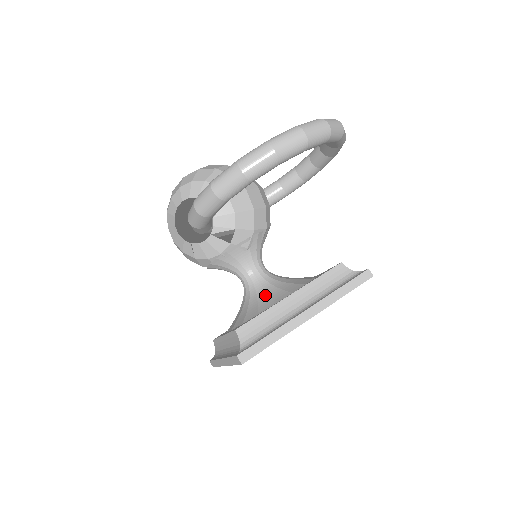
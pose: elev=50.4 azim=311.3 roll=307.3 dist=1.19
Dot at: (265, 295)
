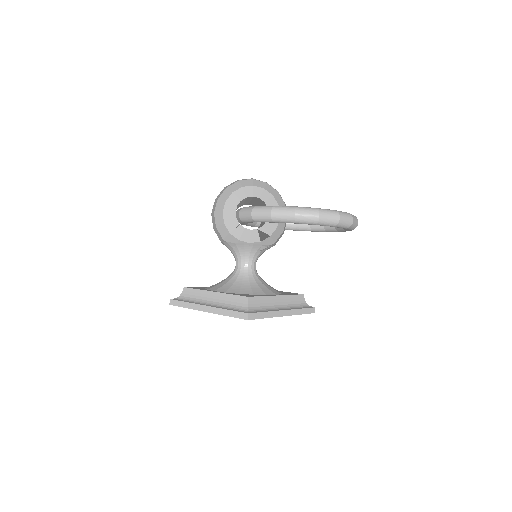
Dot at: (256, 285)
